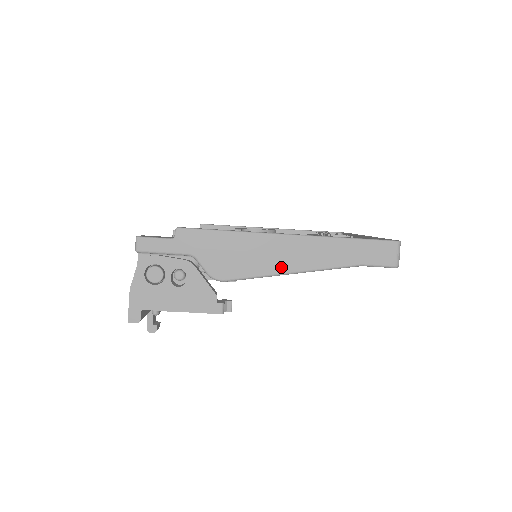
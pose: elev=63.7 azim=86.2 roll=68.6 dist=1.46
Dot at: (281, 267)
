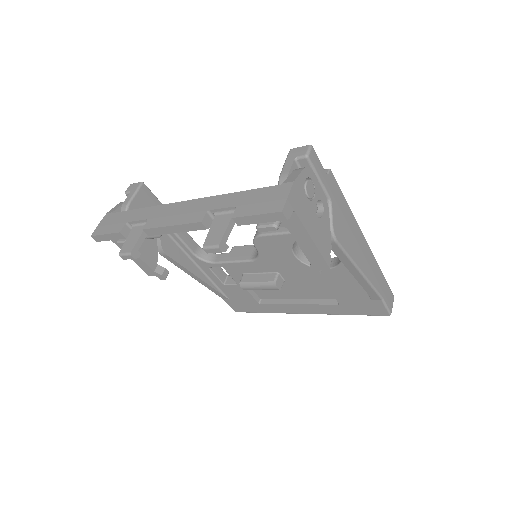
Dot at: (360, 262)
